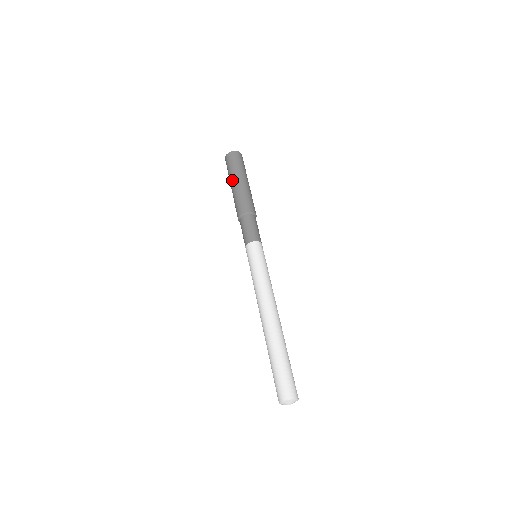
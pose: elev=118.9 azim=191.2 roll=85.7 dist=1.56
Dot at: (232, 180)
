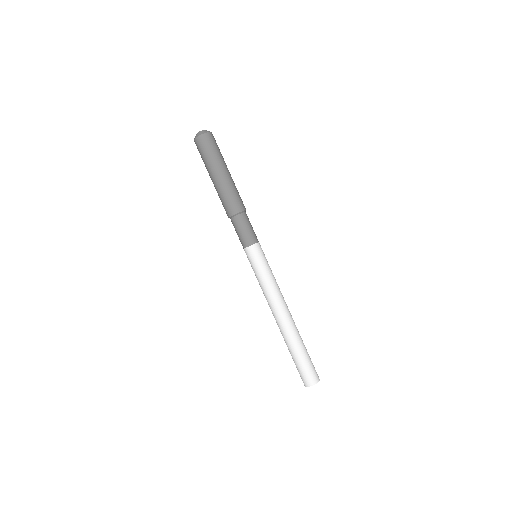
Dot at: (213, 172)
